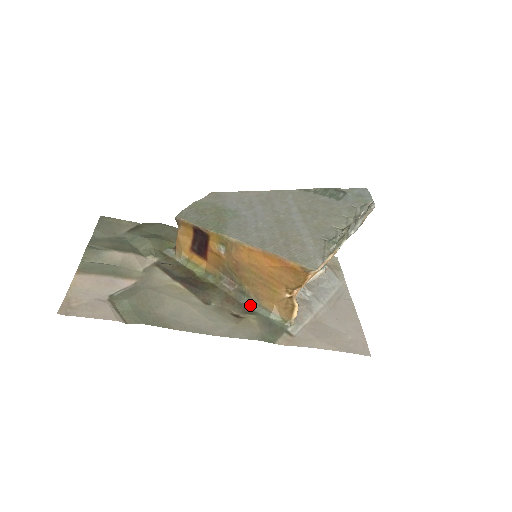
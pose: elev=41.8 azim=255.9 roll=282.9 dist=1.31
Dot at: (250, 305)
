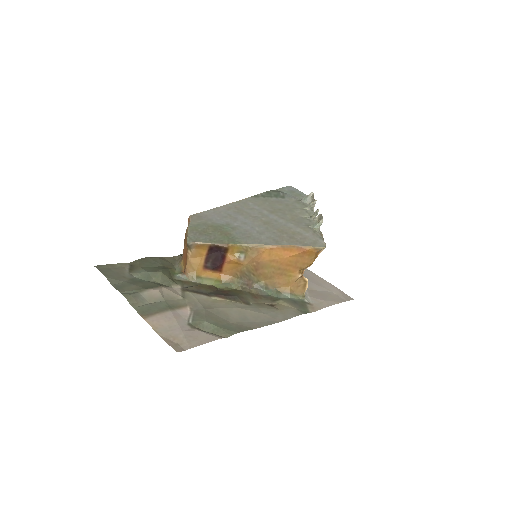
Dot at: (271, 294)
